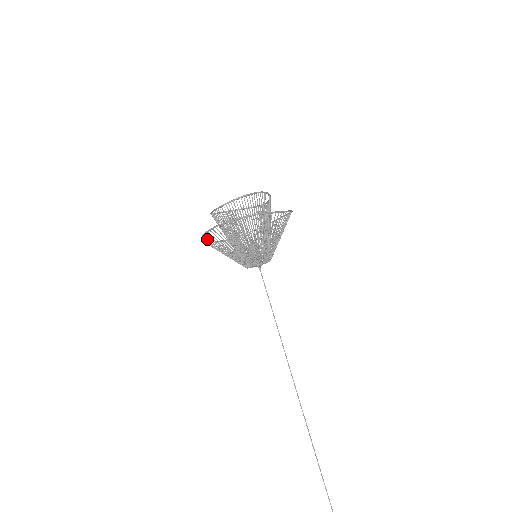
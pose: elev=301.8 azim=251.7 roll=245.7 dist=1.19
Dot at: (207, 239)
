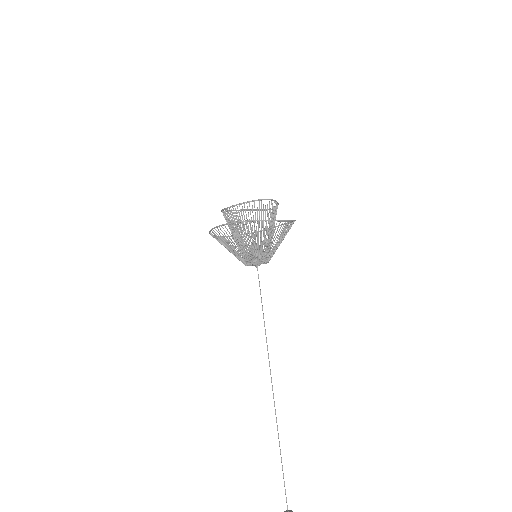
Dot at: (214, 234)
